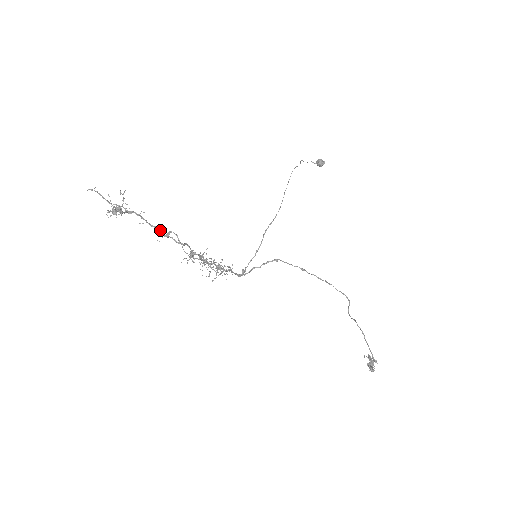
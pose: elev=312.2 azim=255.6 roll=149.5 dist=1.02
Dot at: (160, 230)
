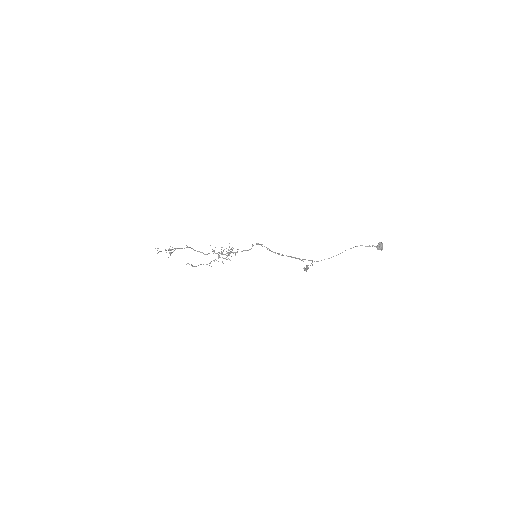
Dot at: occluded
